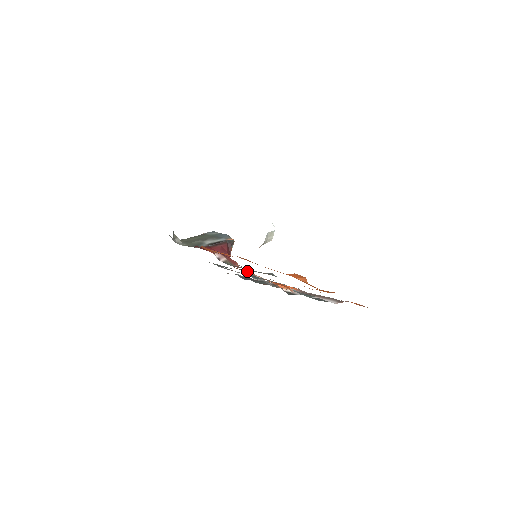
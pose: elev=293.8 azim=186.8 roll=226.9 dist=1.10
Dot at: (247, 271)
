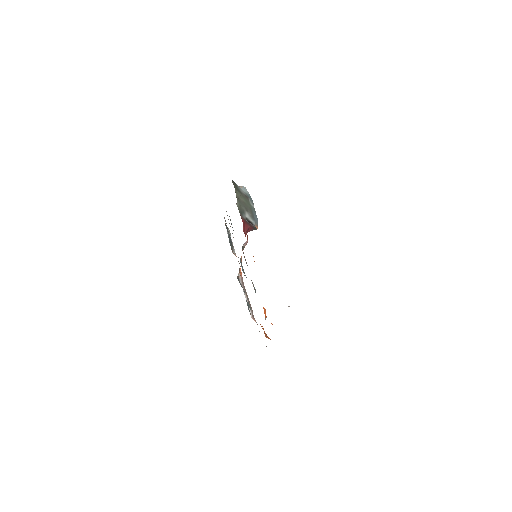
Dot at: occluded
